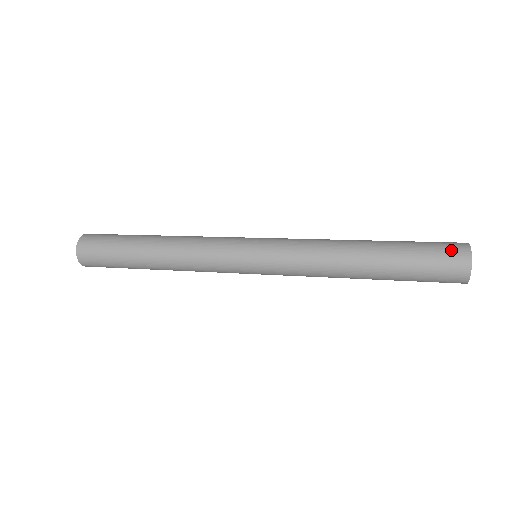
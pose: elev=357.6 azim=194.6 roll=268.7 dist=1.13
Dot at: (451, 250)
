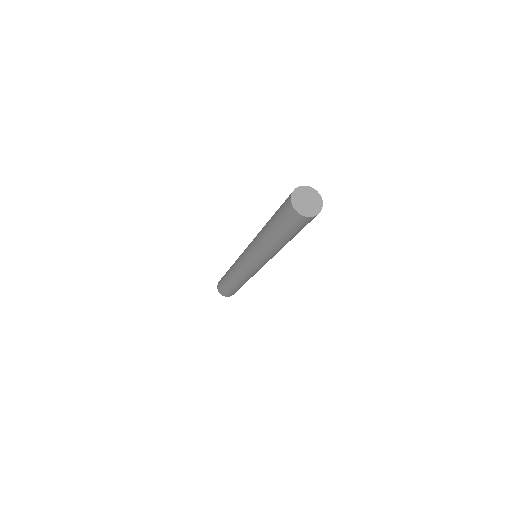
Dot at: occluded
